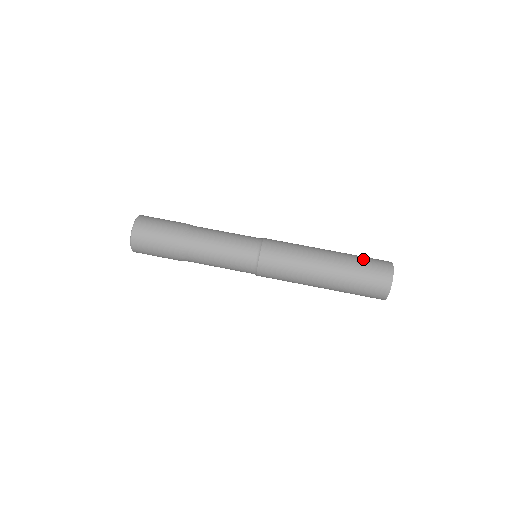
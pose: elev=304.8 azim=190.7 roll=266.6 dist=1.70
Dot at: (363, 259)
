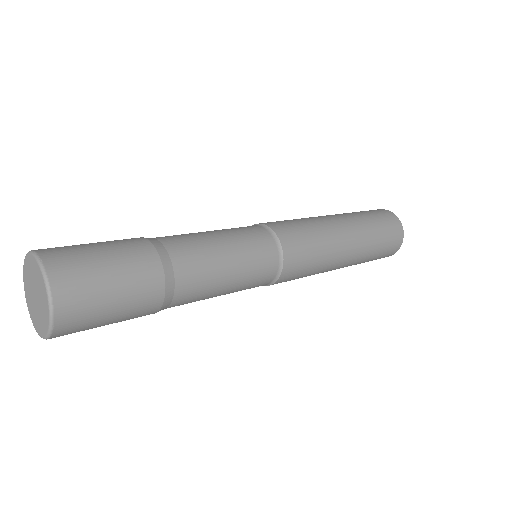
Dot at: (382, 234)
